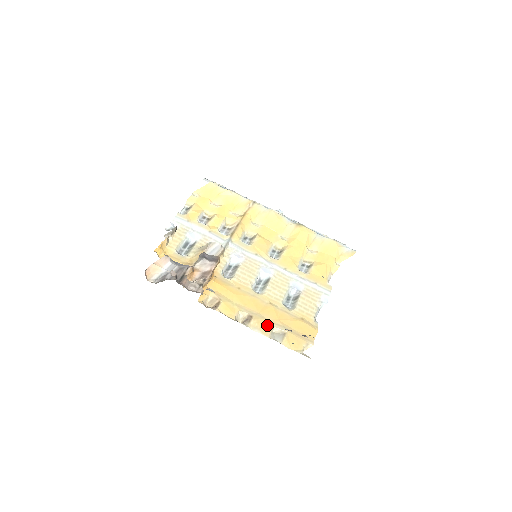
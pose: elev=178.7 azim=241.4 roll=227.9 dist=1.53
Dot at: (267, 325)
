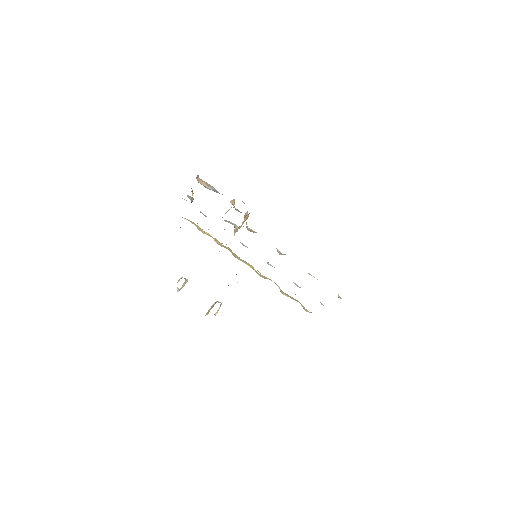
Dot at: occluded
